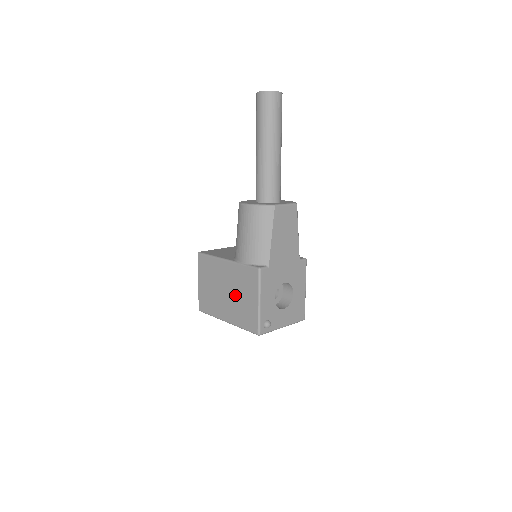
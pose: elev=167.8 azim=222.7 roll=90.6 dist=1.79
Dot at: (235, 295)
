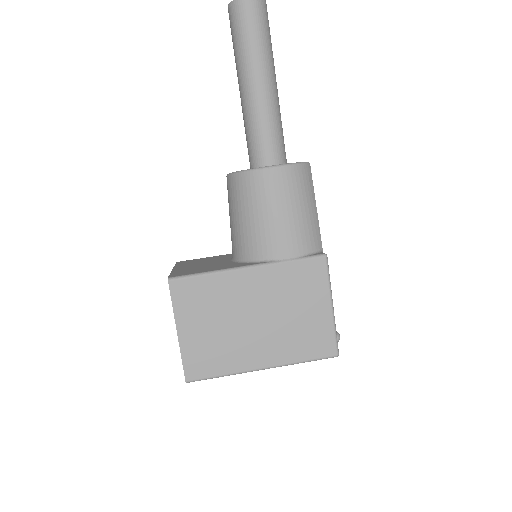
Dot at: (279, 316)
